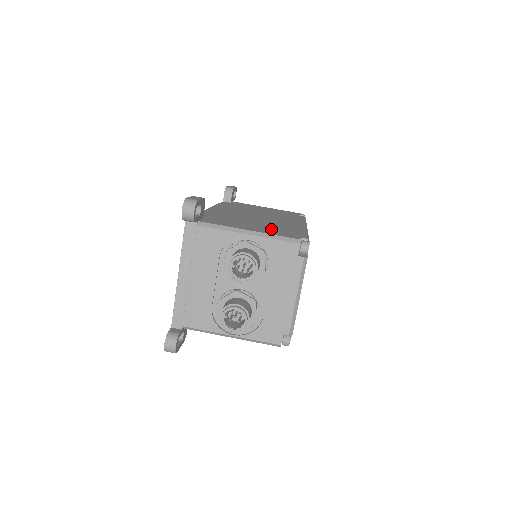
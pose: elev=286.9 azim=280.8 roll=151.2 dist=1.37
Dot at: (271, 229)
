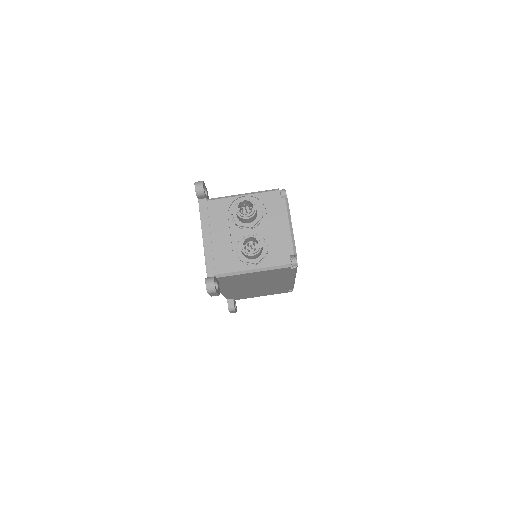
Dot at: occluded
